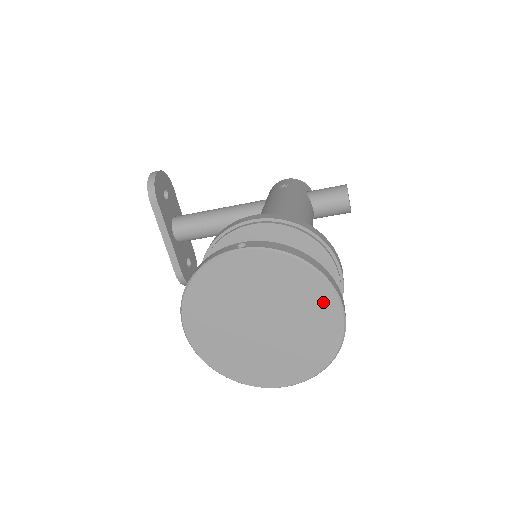
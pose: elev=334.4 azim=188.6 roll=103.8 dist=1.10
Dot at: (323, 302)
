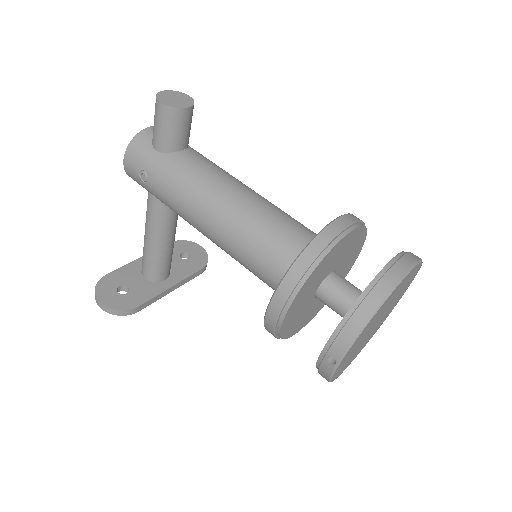
Dot at: (397, 289)
